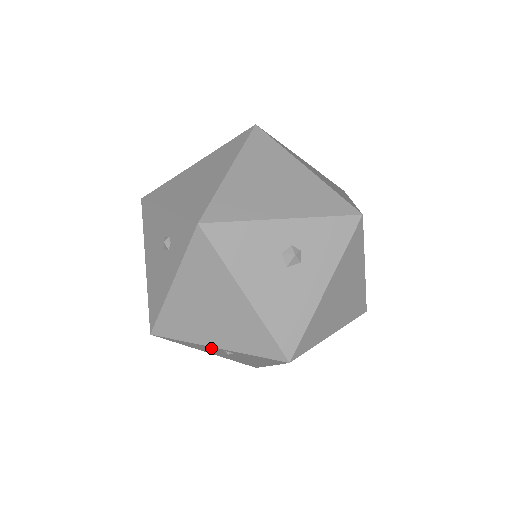
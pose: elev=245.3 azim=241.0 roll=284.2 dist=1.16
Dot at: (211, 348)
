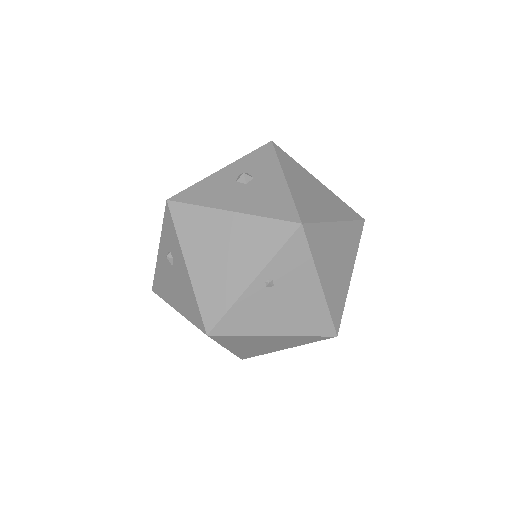
Dot at: (256, 295)
